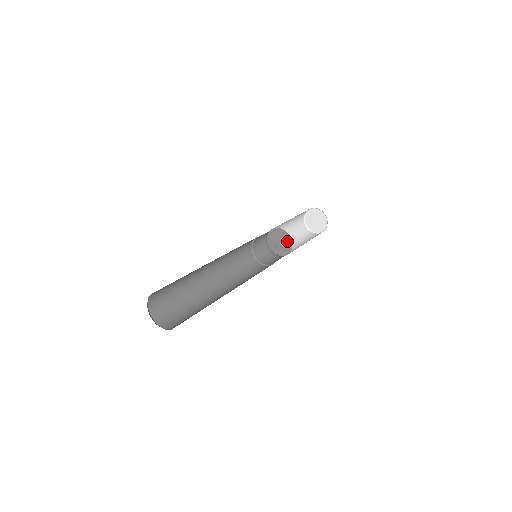
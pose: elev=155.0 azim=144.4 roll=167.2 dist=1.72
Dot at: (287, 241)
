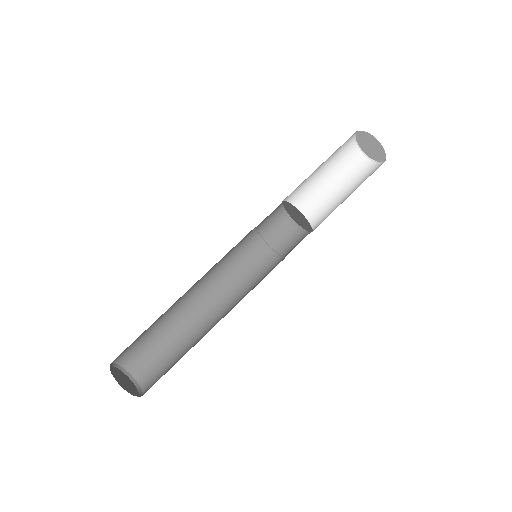
Dot at: (304, 226)
